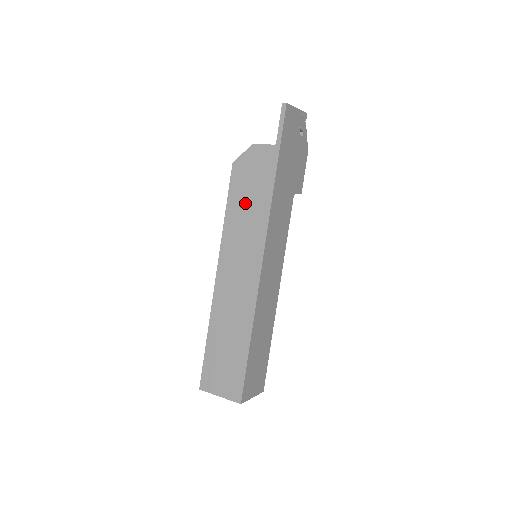
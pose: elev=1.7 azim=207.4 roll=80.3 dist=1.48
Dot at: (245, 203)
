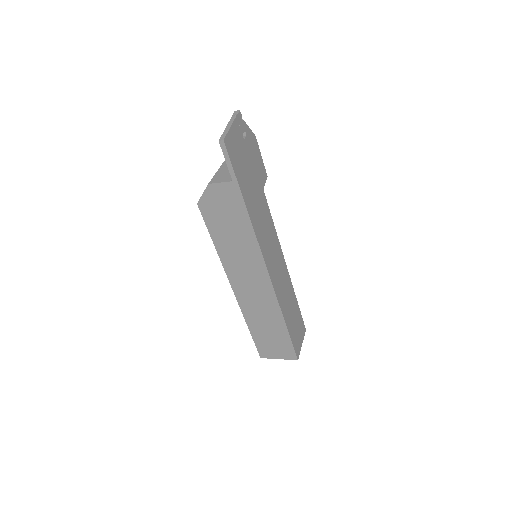
Dot at: (229, 234)
